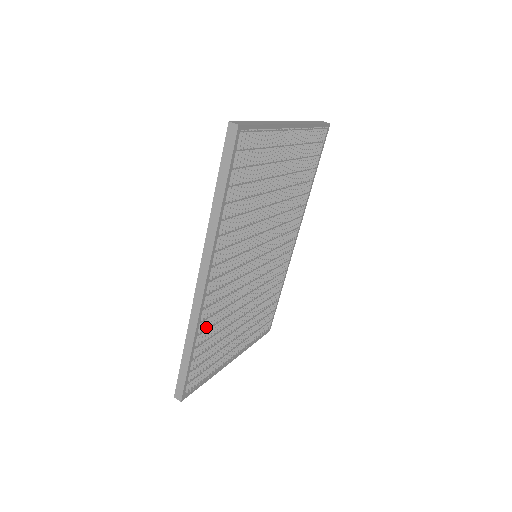
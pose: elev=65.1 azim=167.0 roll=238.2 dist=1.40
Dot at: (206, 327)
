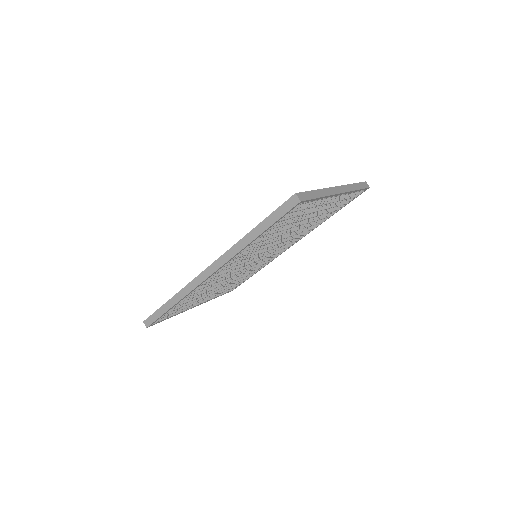
Dot at: (193, 293)
